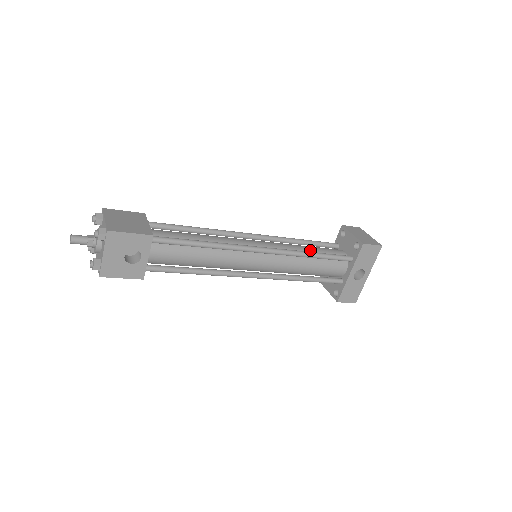
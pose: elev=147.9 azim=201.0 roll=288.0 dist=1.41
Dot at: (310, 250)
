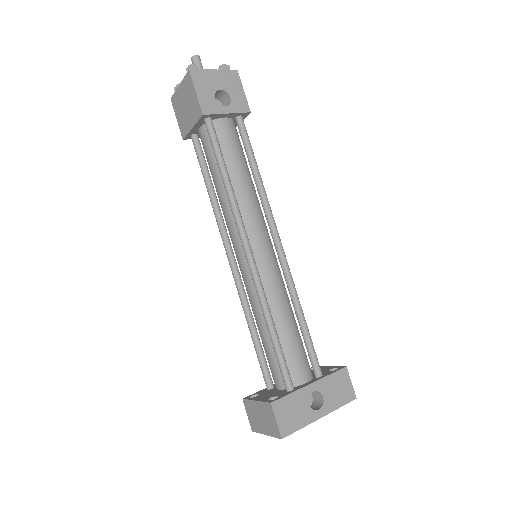
Dot at: occluded
